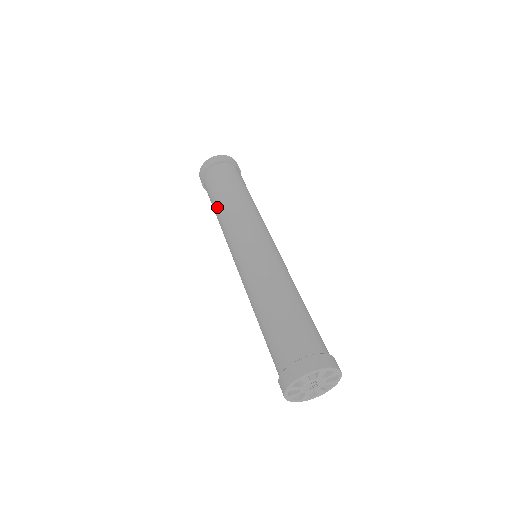
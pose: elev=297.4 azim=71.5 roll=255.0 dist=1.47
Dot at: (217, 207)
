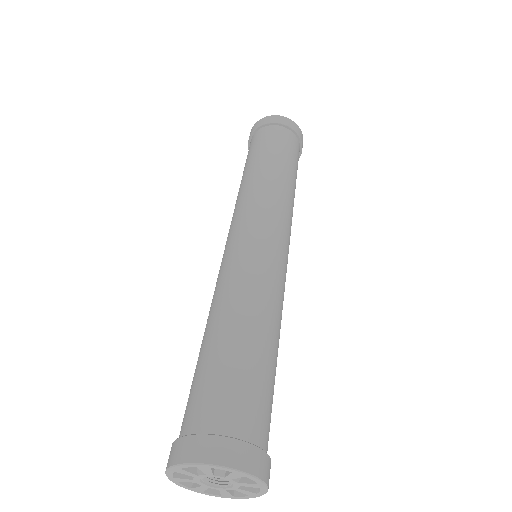
Dot at: (246, 173)
